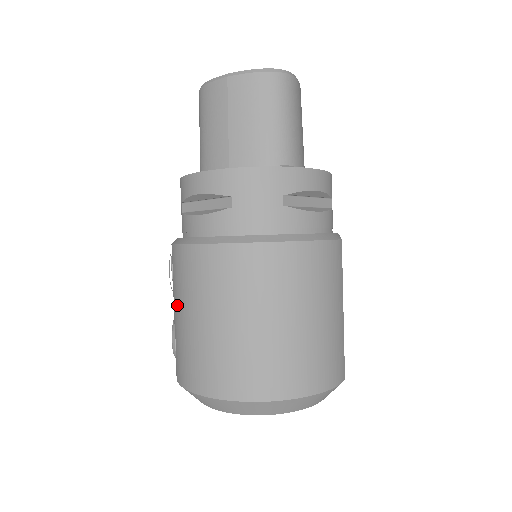
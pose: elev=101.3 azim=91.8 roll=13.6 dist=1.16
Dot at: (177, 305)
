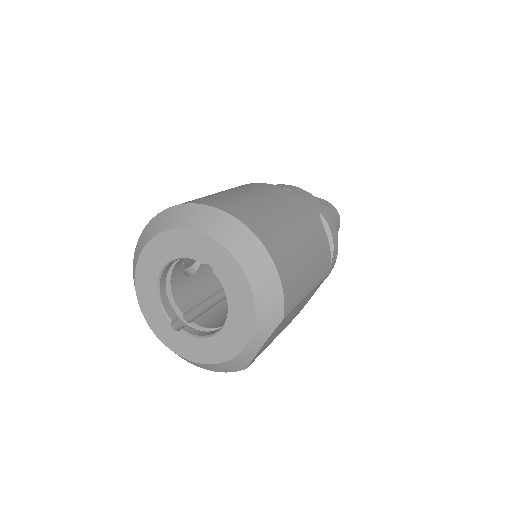
Dot at: occluded
